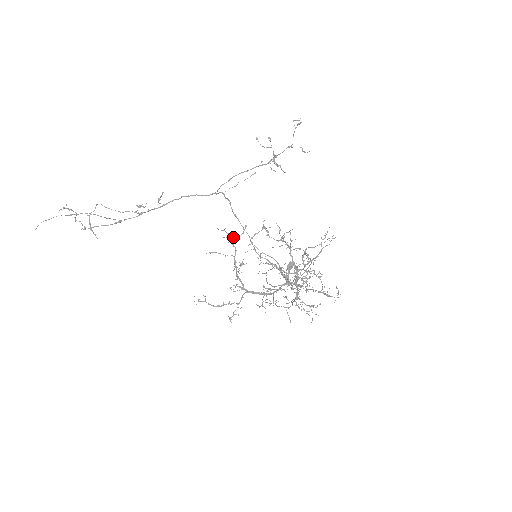
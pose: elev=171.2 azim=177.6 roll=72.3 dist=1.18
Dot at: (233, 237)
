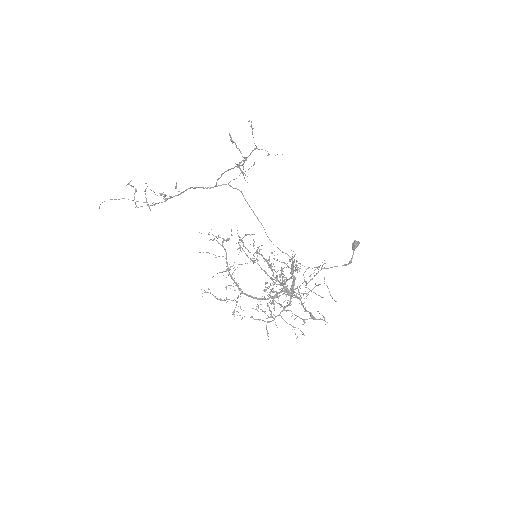
Dot at: (223, 239)
